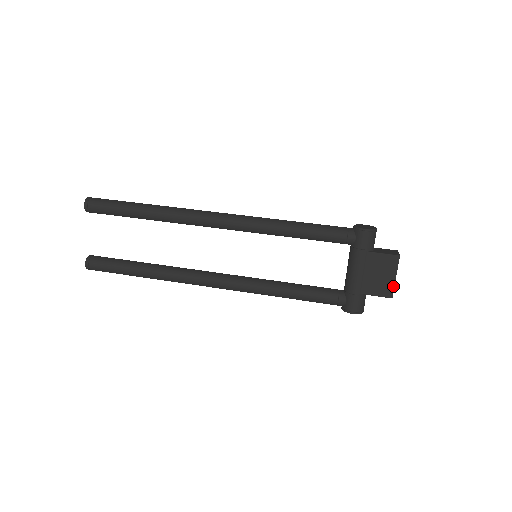
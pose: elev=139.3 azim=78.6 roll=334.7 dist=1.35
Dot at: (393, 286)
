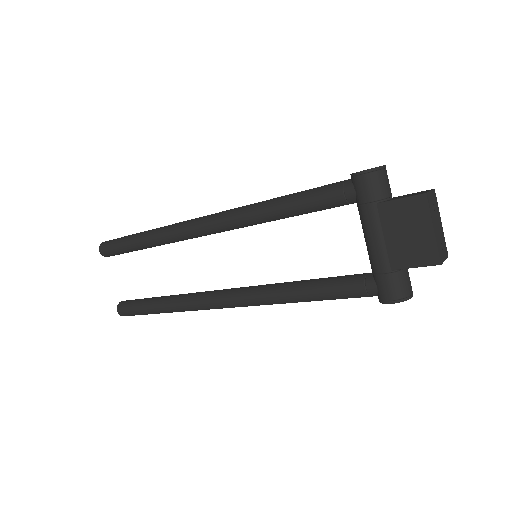
Dot at: (434, 244)
